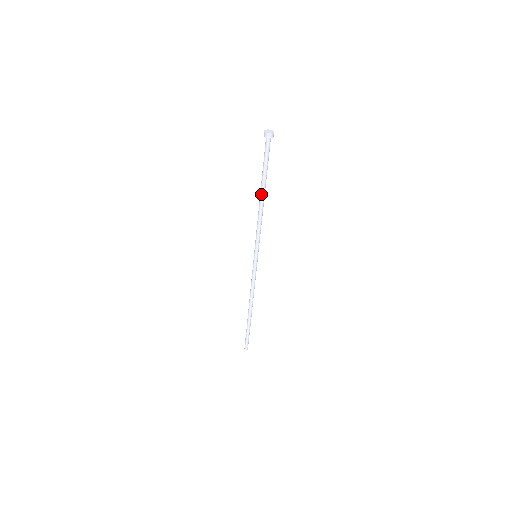
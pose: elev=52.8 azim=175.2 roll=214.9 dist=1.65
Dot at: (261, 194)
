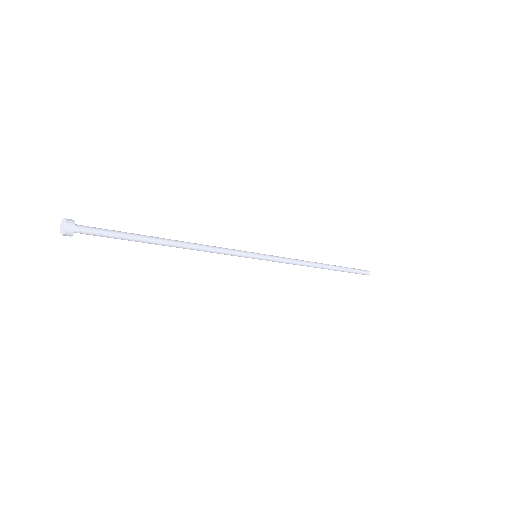
Dot at: (164, 243)
